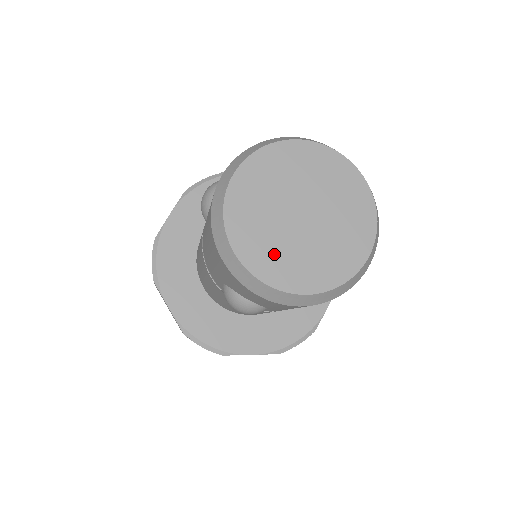
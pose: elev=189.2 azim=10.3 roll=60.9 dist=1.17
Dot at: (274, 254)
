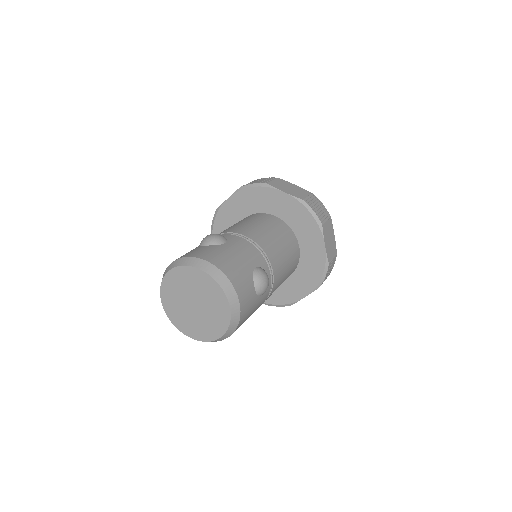
Dot at: (198, 328)
